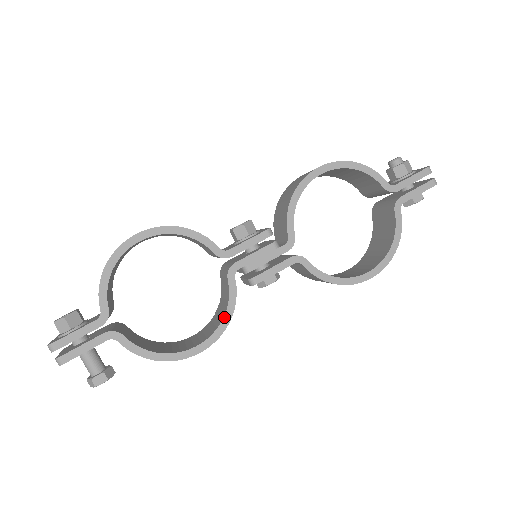
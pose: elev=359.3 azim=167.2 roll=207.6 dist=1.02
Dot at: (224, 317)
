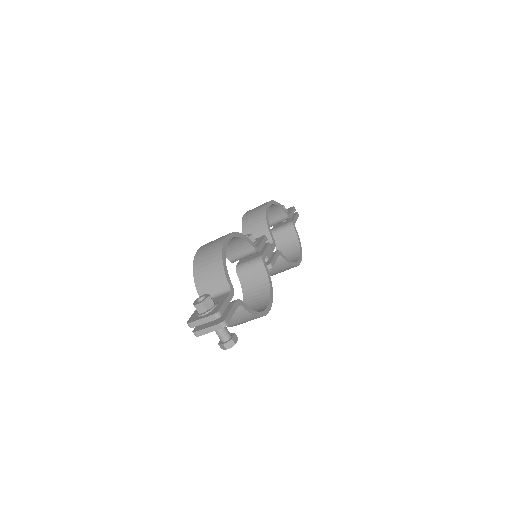
Dot at: (270, 287)
